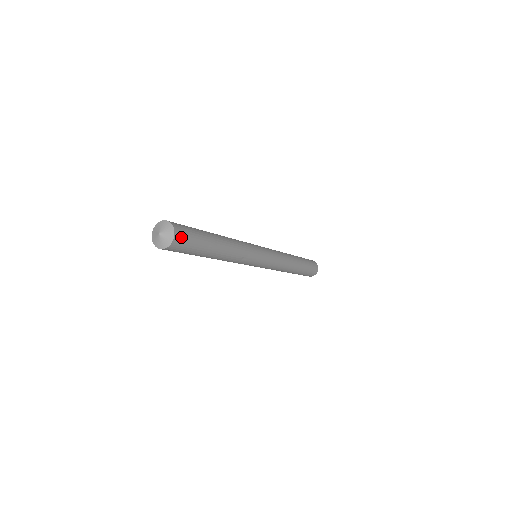
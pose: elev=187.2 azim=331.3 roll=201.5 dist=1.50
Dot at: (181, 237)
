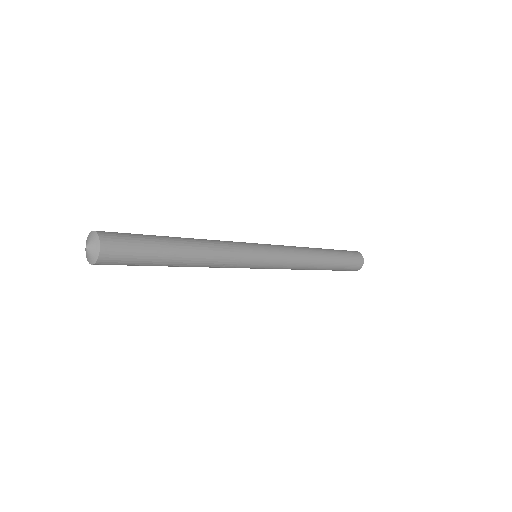
Dot at: (112, 253)
